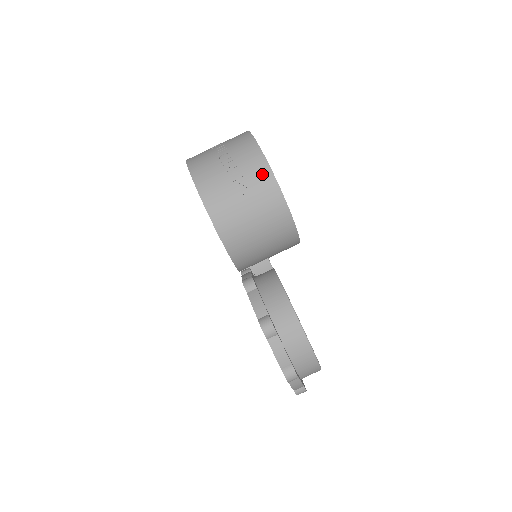
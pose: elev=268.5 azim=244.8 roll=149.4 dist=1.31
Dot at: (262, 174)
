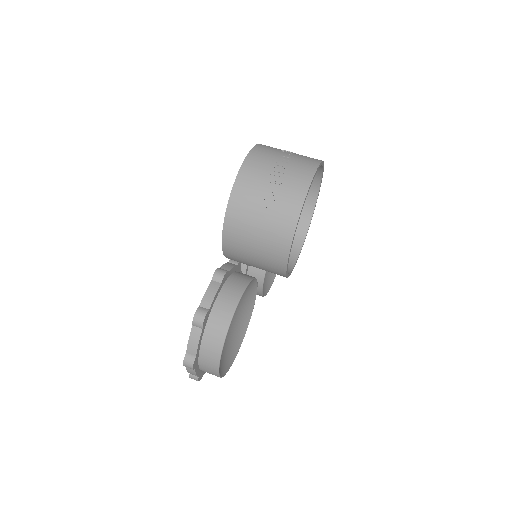
Dot at: (292, 207)
